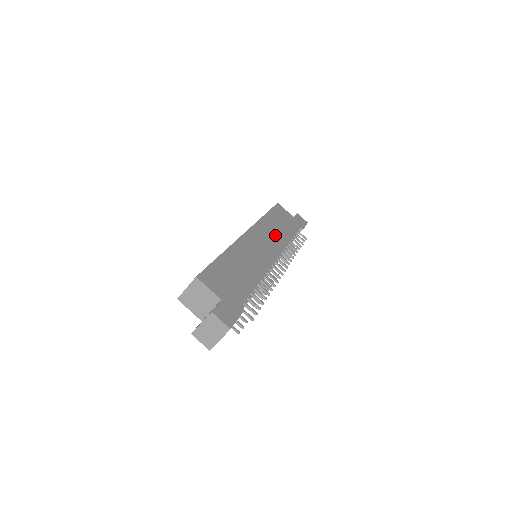
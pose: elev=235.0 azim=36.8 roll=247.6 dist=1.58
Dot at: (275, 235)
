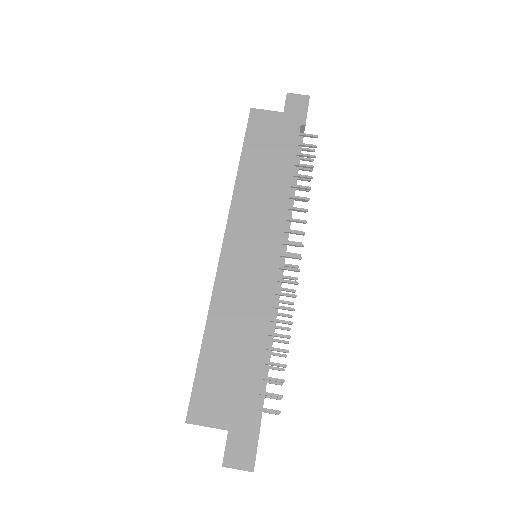
Dot at: (265, 199)
